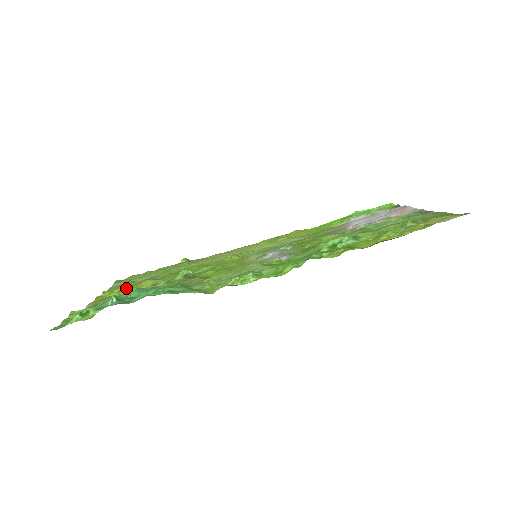
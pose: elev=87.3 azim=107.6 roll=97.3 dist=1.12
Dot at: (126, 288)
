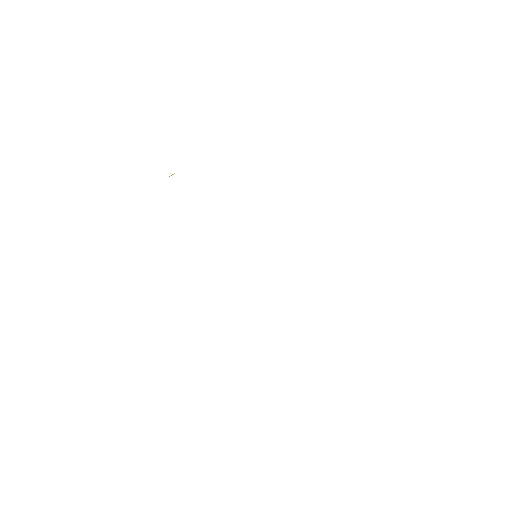
Dot at: occluded
